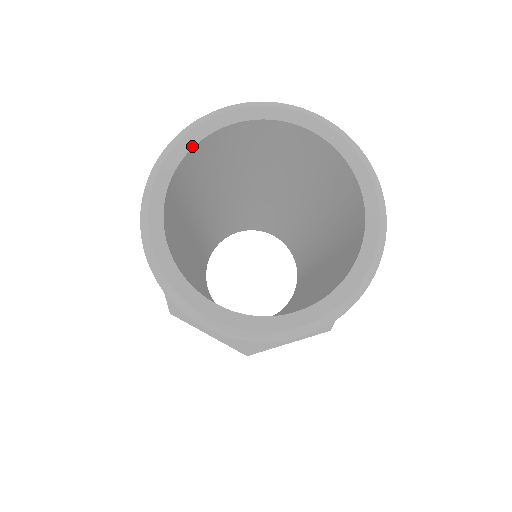
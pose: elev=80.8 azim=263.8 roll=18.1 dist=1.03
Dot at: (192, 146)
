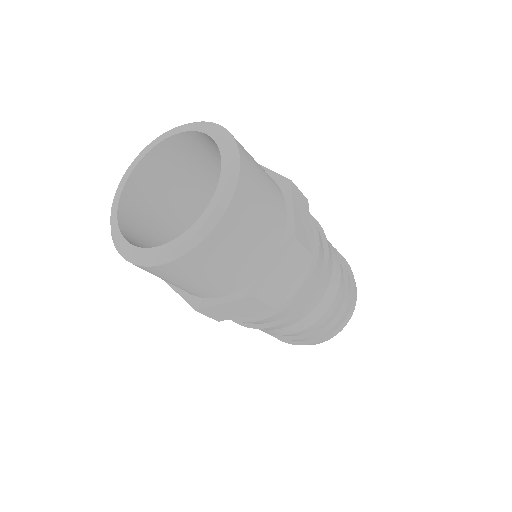
Dot at: (121, 193)
